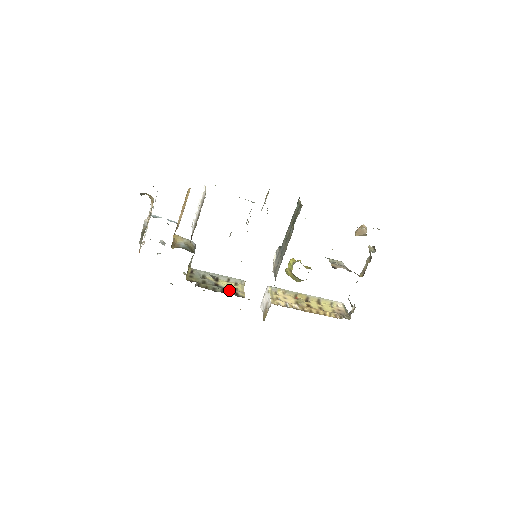
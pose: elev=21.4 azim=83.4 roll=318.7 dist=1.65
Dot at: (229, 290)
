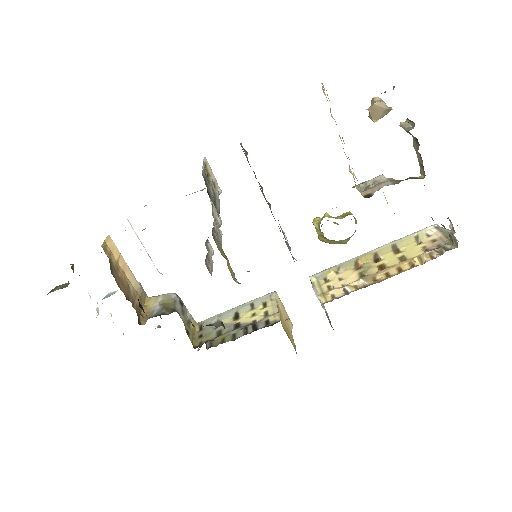
Dot at: (254, 324)
